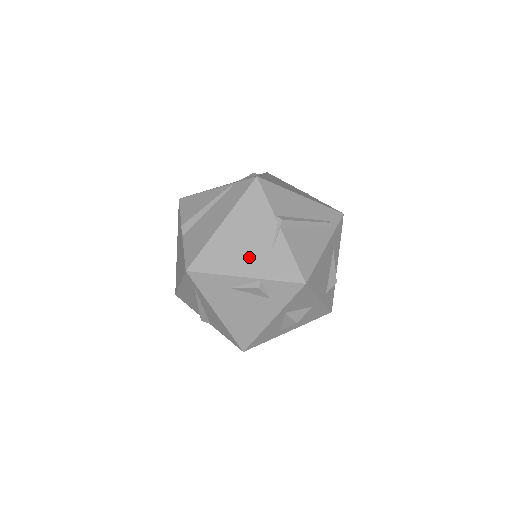
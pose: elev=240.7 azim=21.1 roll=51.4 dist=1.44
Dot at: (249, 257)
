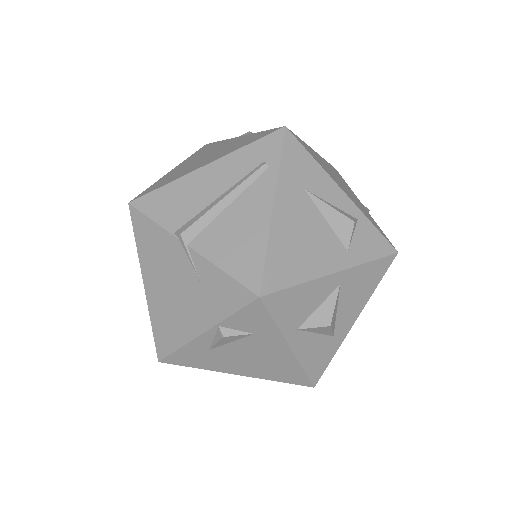
Dot at: (188, 306)
